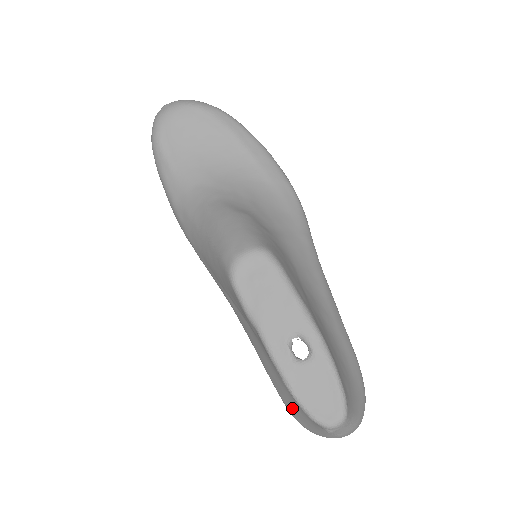
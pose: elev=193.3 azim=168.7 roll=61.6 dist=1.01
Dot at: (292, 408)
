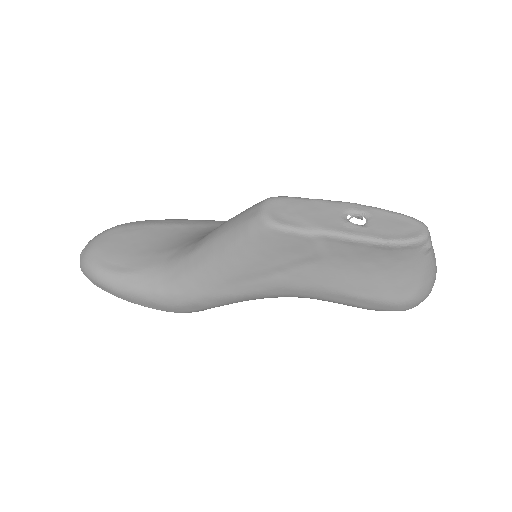
Dot at: (394, 291)
